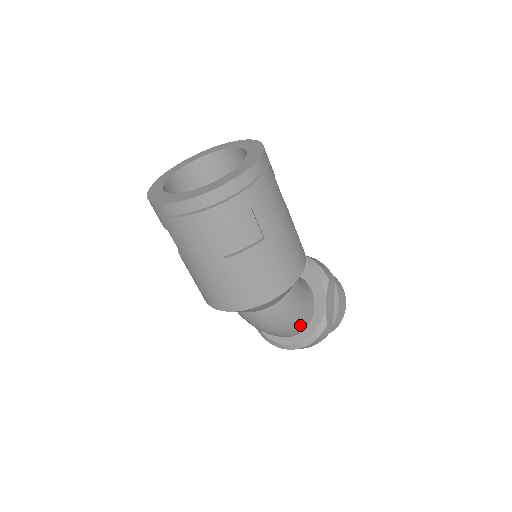
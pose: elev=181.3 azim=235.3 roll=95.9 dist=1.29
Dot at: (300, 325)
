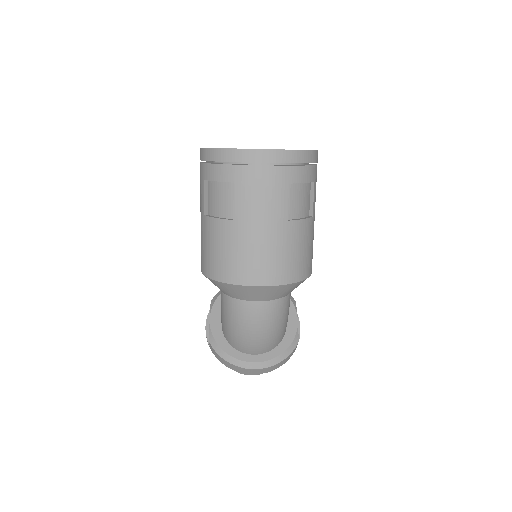
Dot at: (281, 336)
